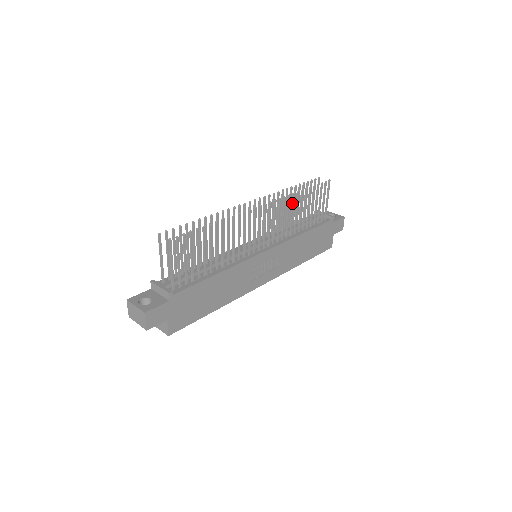
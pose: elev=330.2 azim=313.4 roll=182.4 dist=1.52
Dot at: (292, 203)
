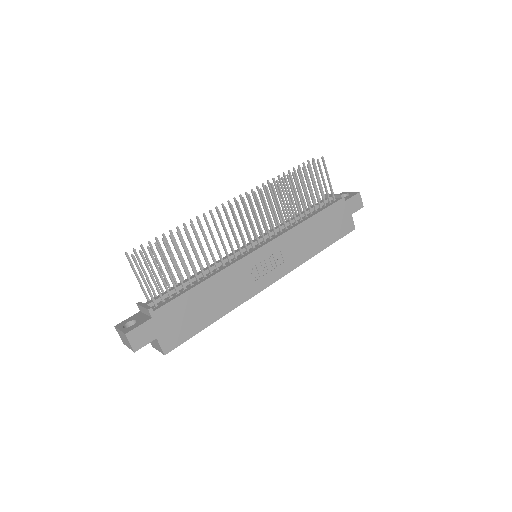
Dot at: (279, 191)
